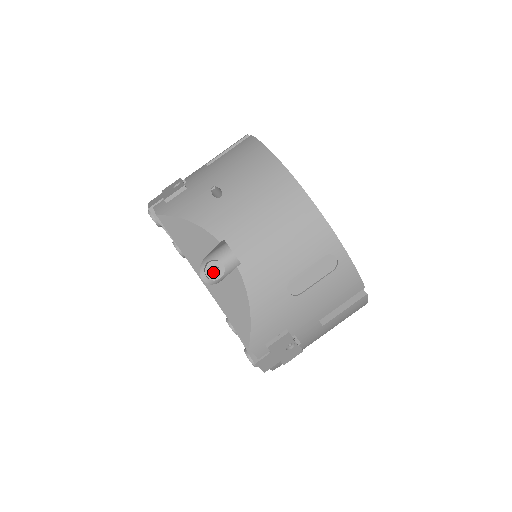
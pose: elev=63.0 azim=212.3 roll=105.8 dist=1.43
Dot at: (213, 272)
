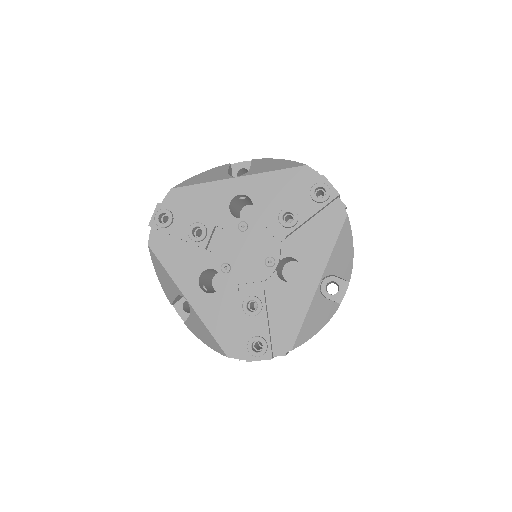
Dot at: (239, 196)
